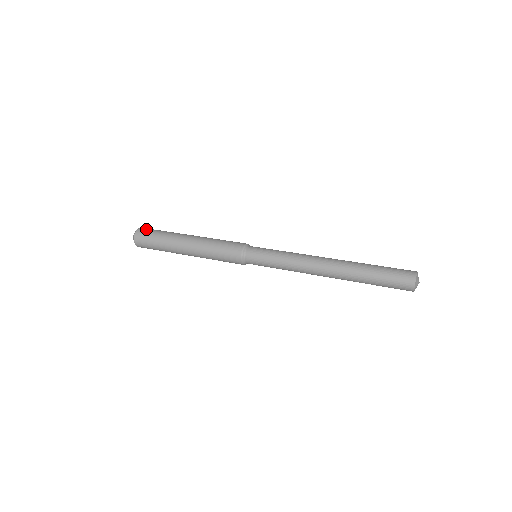
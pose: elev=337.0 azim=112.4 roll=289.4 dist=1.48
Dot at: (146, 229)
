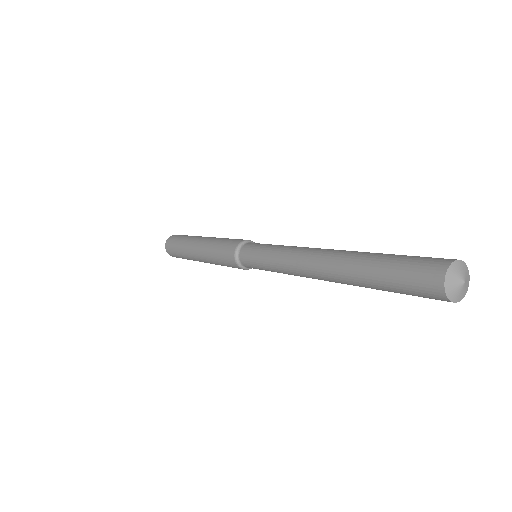
Dot at: occluded
